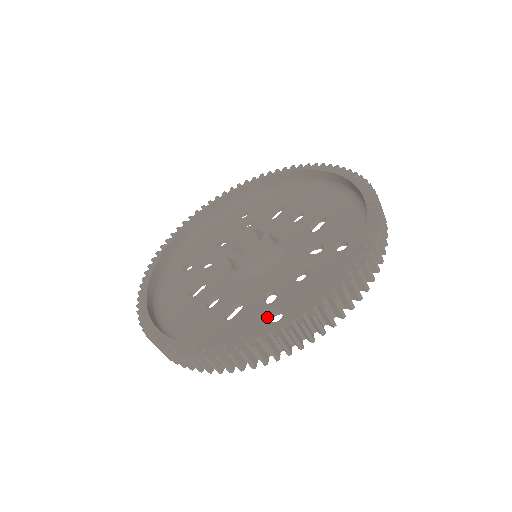
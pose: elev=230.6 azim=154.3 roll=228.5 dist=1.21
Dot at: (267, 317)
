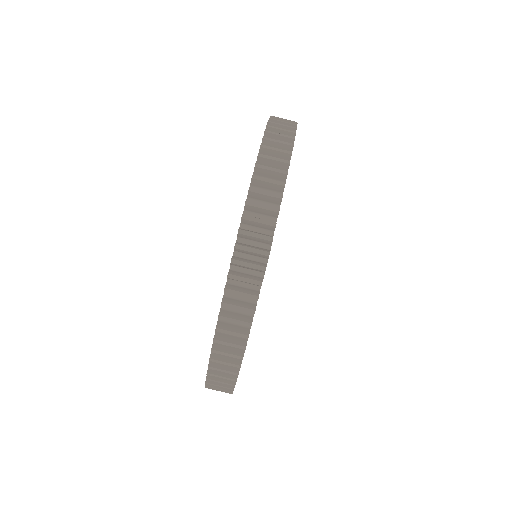
Dot at: occluded
